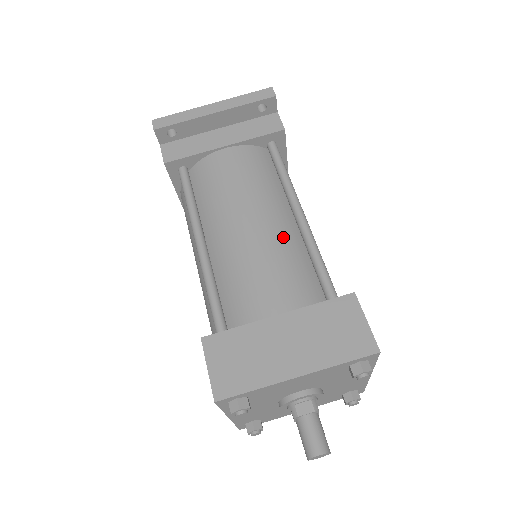
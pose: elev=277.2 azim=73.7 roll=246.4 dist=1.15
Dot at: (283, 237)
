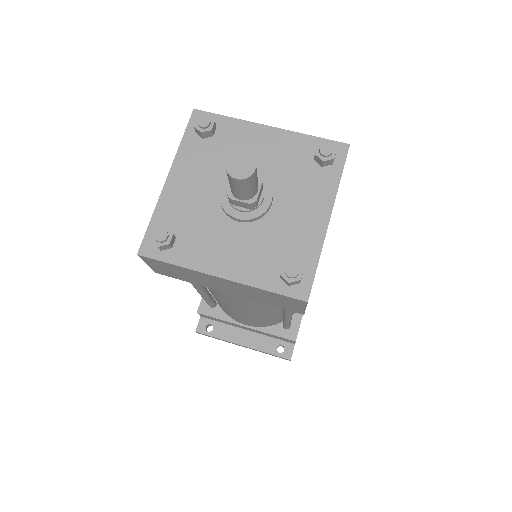
Dot at: occluded
